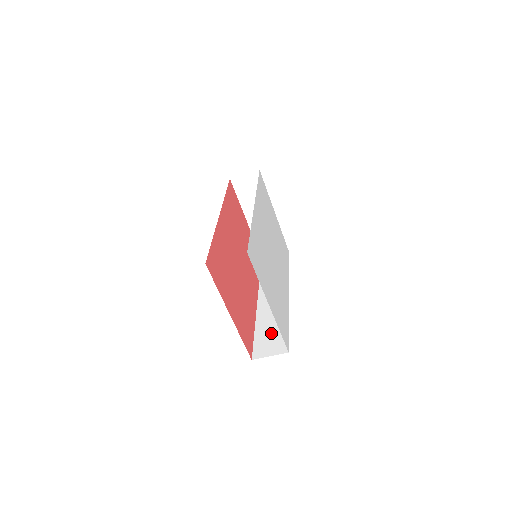
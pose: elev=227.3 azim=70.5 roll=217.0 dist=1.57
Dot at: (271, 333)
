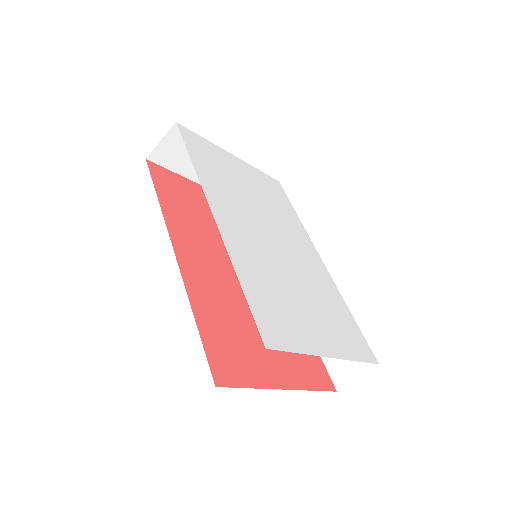
Dot at: occluded
